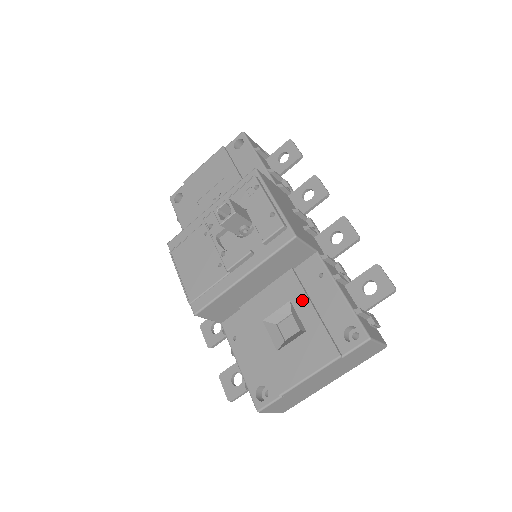
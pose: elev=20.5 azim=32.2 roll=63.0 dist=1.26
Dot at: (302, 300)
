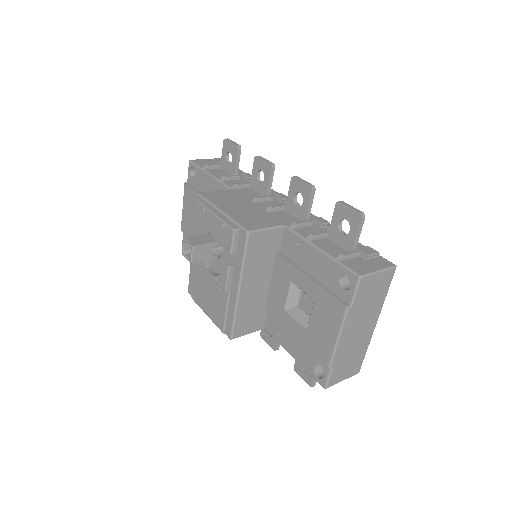
Dot at: (297, 275)
